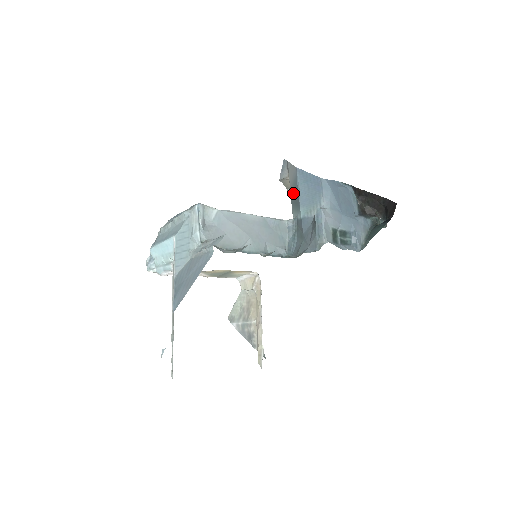
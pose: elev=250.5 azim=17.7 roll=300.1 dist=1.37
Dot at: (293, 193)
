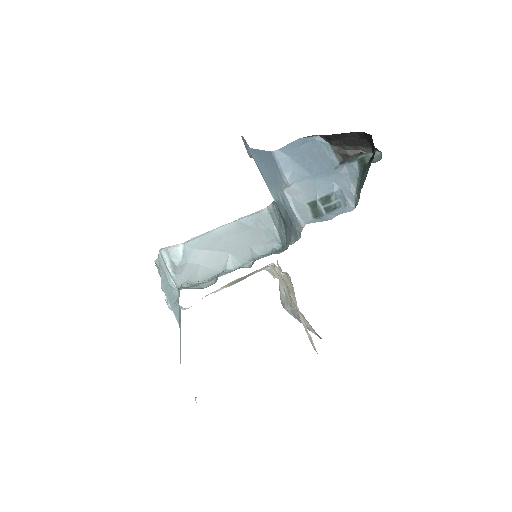
Dot at: occluded
